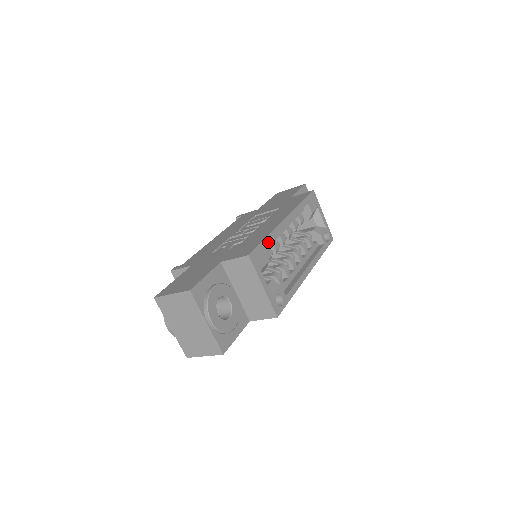
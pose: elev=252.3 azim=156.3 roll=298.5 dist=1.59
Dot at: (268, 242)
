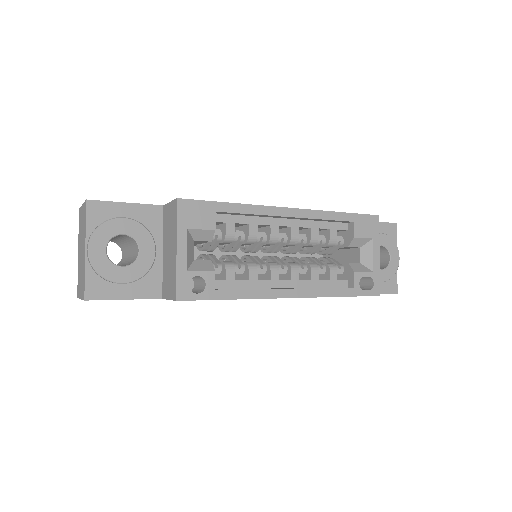
Dot at: (230, 210)
